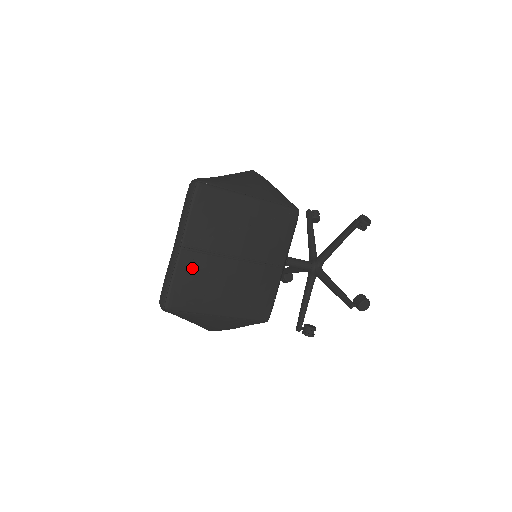
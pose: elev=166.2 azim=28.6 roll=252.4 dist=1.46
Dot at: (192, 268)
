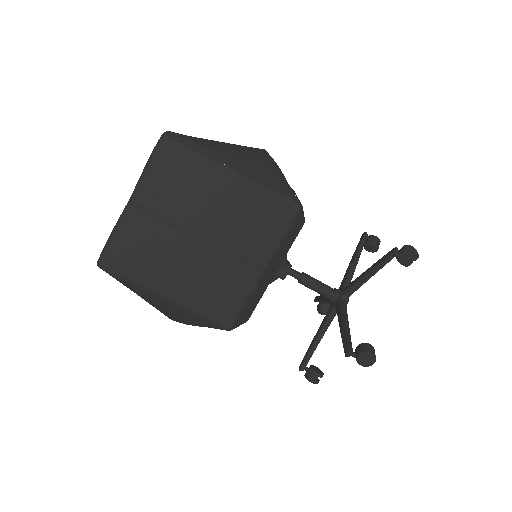
Dot at: (138, 229)
